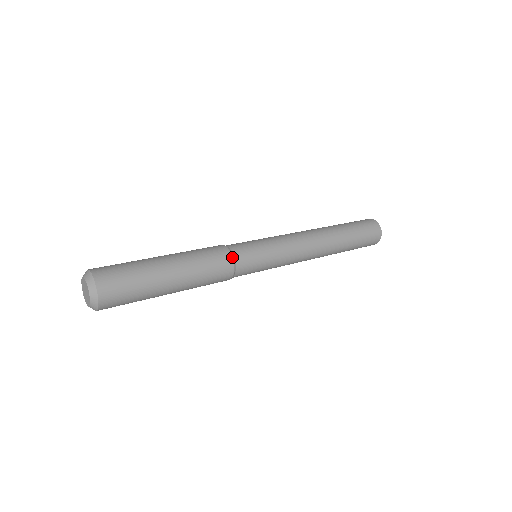
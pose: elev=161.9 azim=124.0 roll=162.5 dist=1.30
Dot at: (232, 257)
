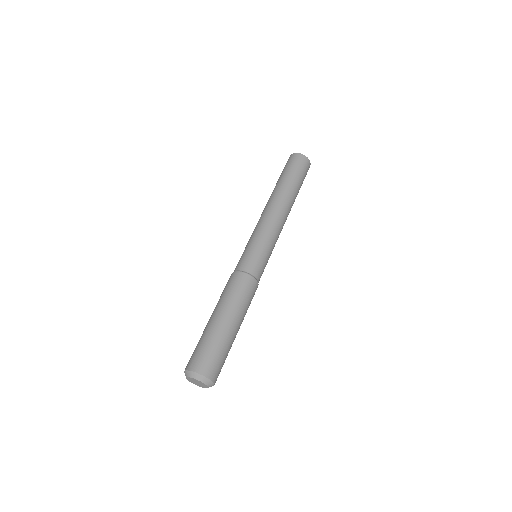
Dot at: (249, 275)
